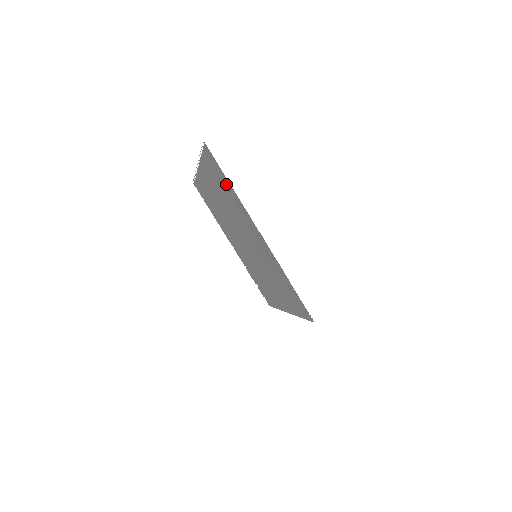
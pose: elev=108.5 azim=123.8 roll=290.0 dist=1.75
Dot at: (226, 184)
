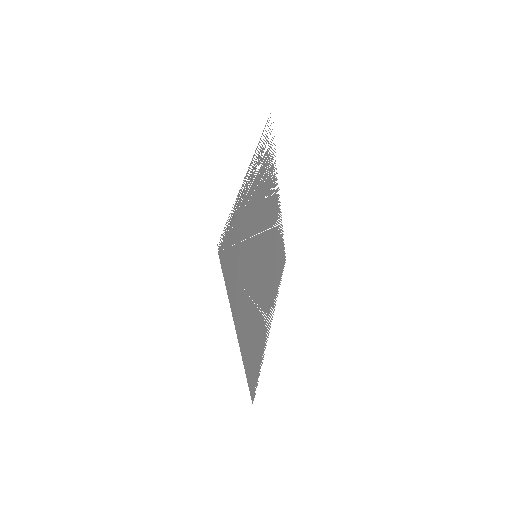
Dot at: occluded
